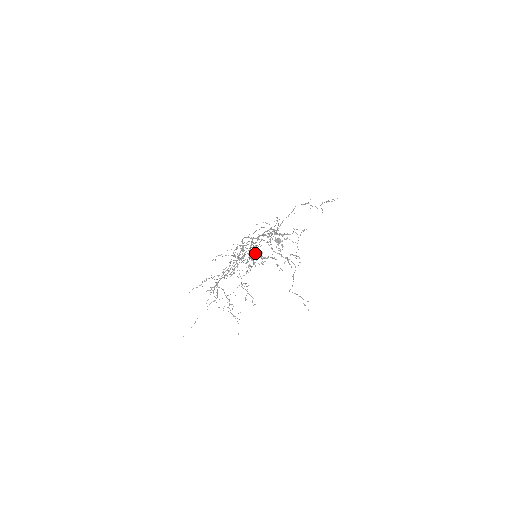
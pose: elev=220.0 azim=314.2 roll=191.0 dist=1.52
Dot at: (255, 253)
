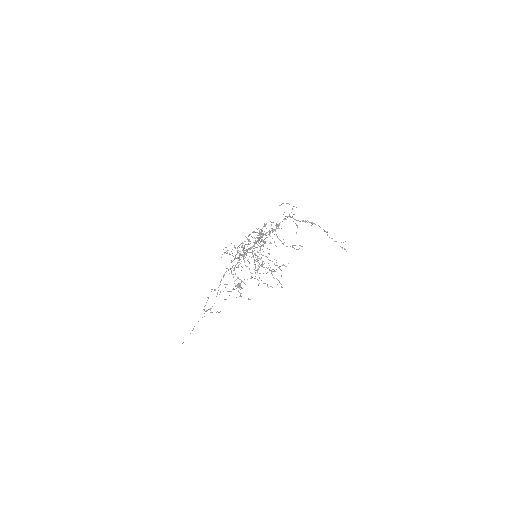
Dot at: occluded
